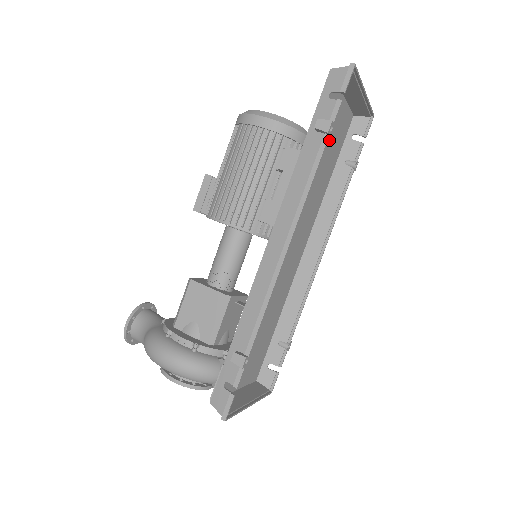
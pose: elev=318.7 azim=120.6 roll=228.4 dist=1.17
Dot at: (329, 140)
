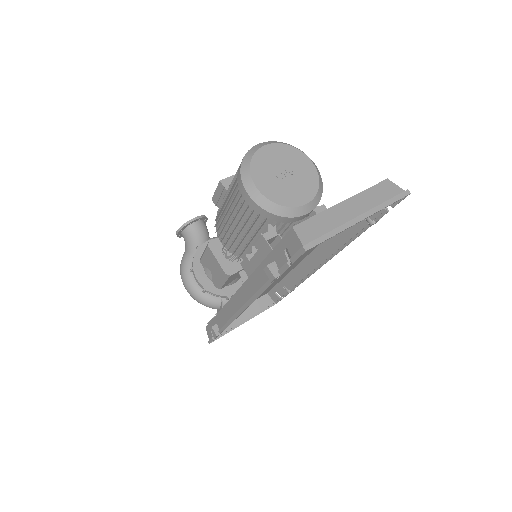
Dot at: occluded
